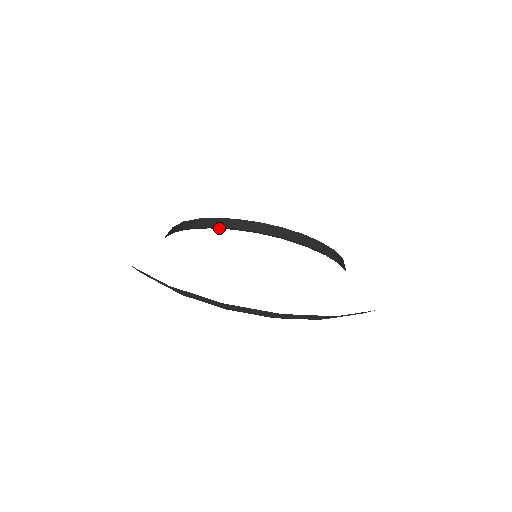
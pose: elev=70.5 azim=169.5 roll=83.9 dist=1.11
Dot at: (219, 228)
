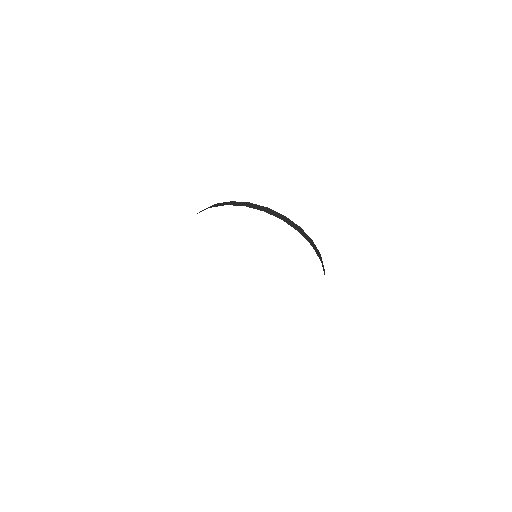
Dot at: occluded
